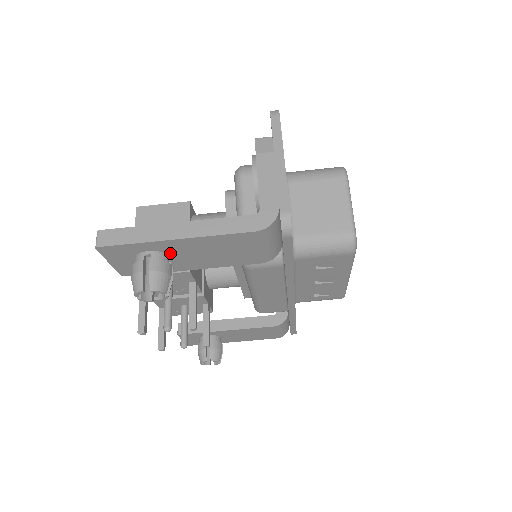
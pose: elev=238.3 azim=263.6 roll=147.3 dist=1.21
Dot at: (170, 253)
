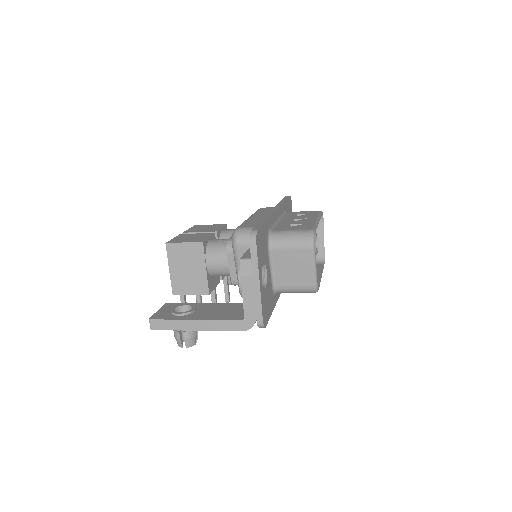
Dot at: occluded
